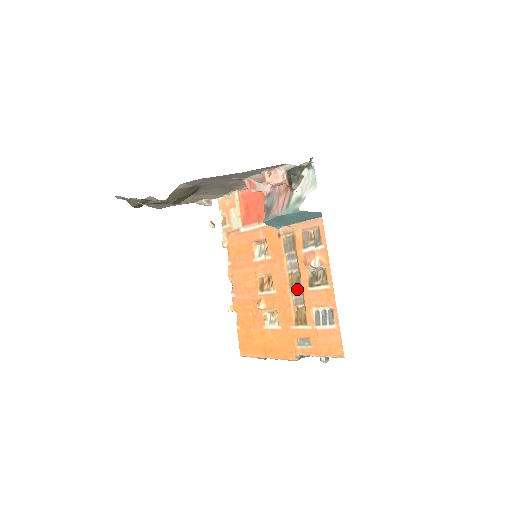
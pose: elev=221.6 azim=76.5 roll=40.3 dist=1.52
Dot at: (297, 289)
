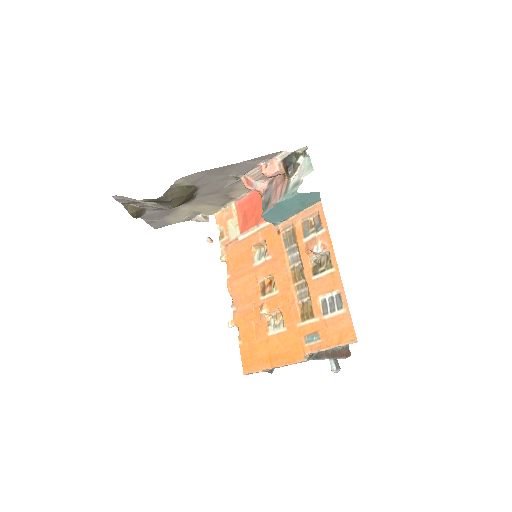
Dot at: (301, 282)
